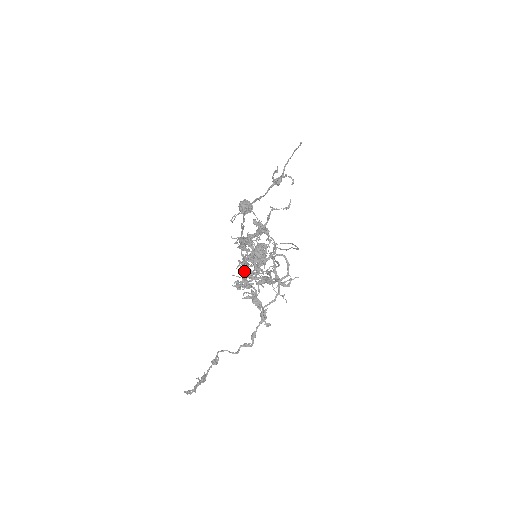
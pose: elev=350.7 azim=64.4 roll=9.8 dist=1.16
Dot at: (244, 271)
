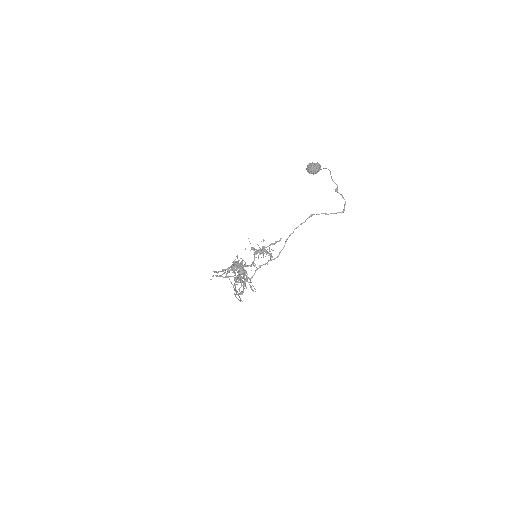
Dot at: occluded
